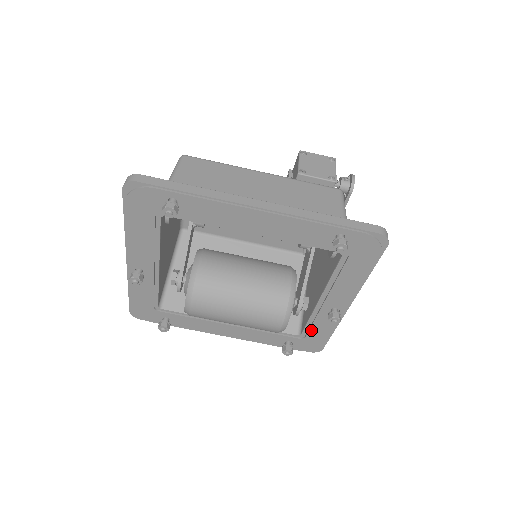
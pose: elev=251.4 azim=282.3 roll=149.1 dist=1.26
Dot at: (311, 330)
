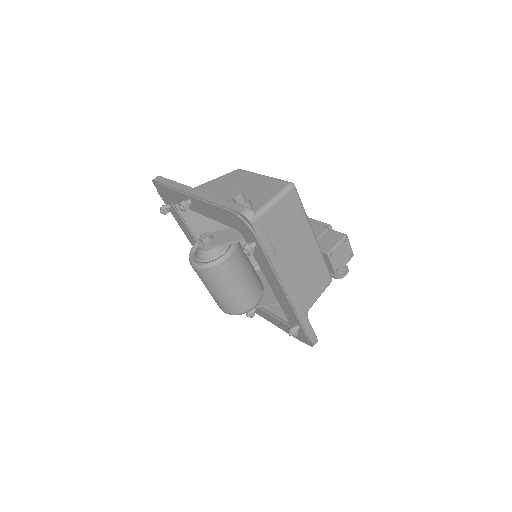
Dot at: occluded
